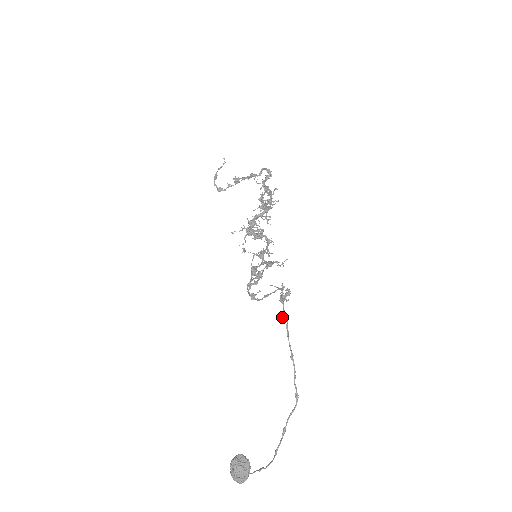
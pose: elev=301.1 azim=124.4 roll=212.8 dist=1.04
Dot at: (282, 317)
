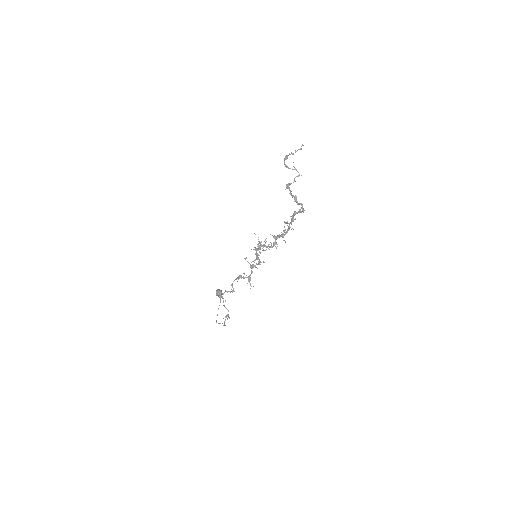
Dot at: occluded
